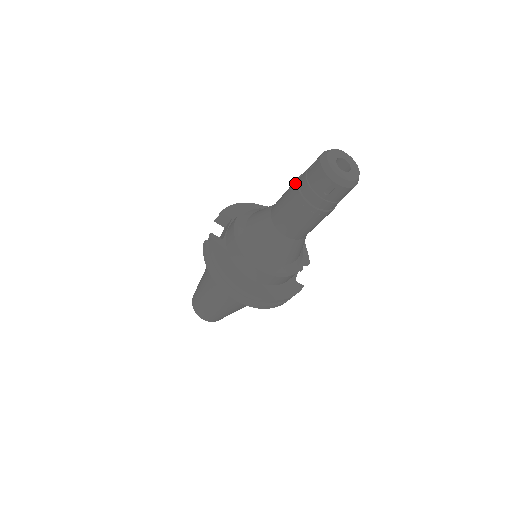
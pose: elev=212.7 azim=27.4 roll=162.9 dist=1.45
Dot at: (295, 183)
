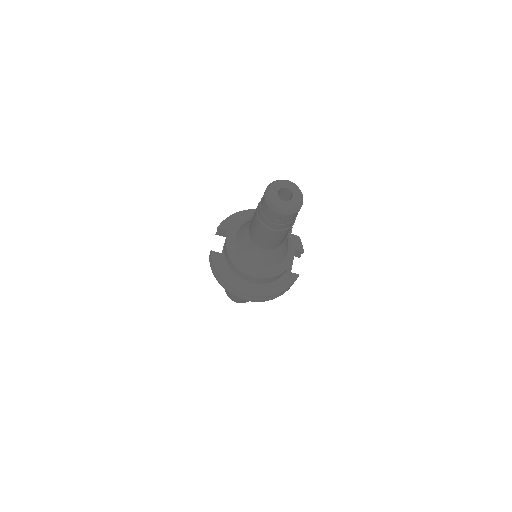
Dot at: (256, 211)
